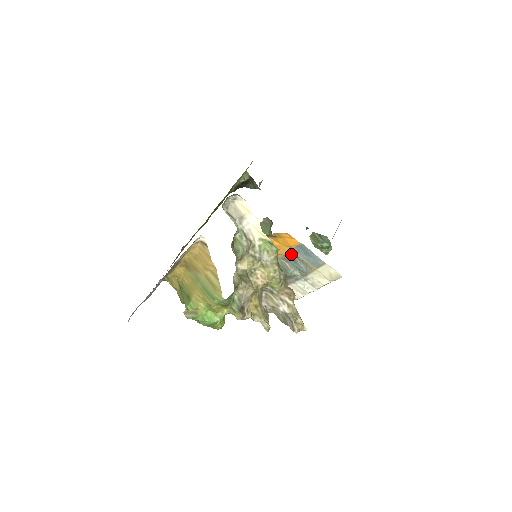
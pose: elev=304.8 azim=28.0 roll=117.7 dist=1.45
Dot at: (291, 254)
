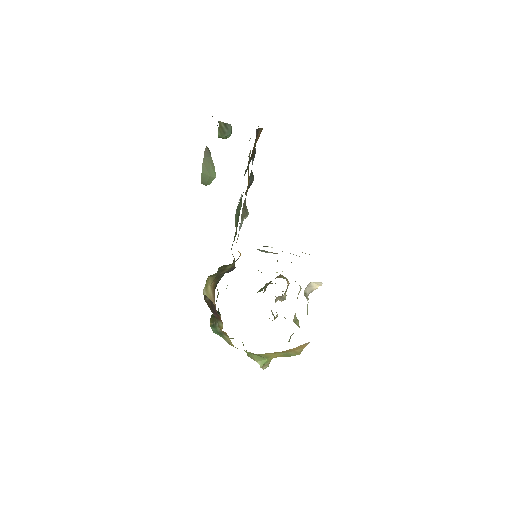
Dot at: occluded
